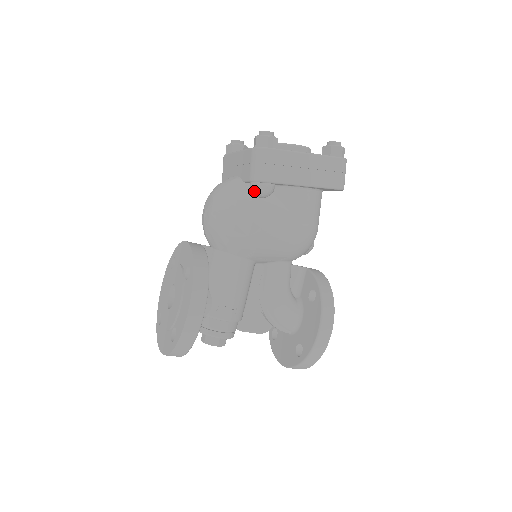
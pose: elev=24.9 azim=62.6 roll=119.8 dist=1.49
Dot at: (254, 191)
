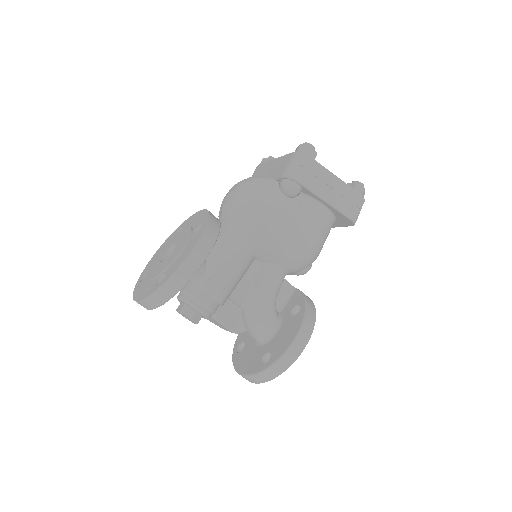
Dot at: (282, 186)
